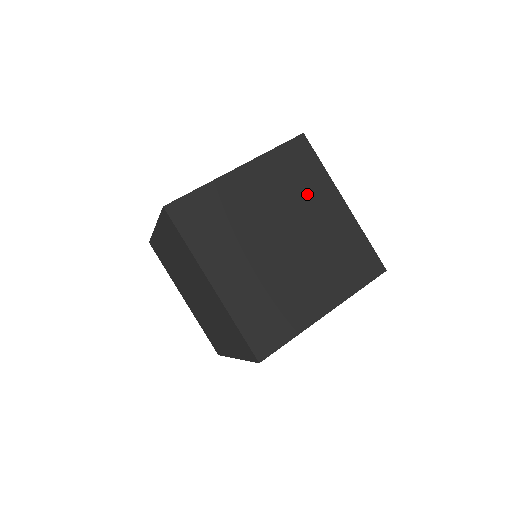
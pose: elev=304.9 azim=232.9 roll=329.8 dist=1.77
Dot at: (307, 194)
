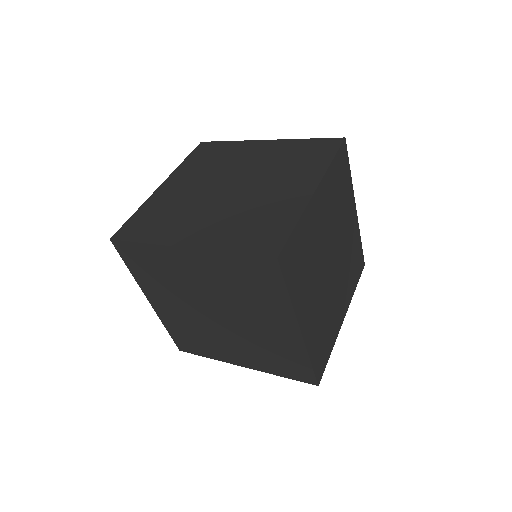
Dot at: (230, 158)
